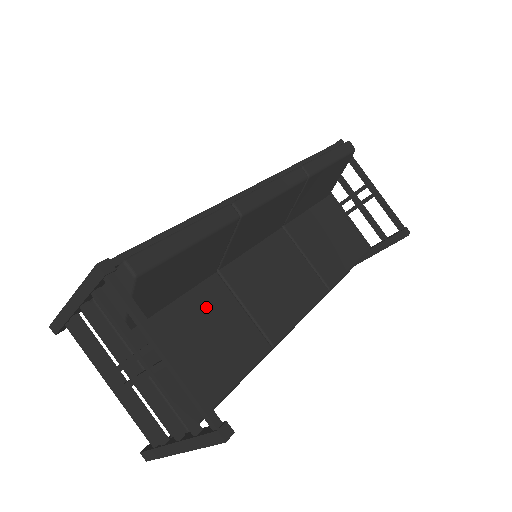
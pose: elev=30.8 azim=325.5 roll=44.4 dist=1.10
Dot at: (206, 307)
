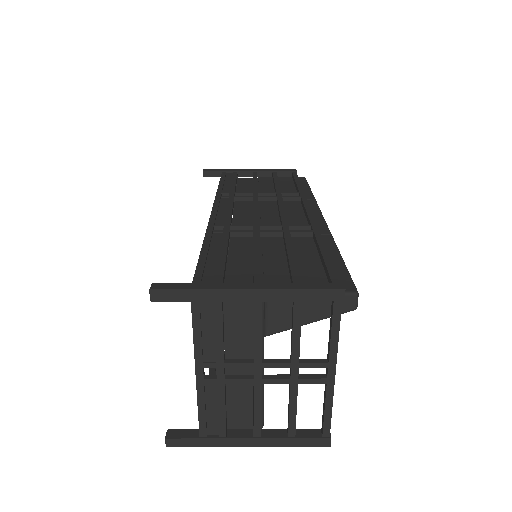
Dot at: occluded
